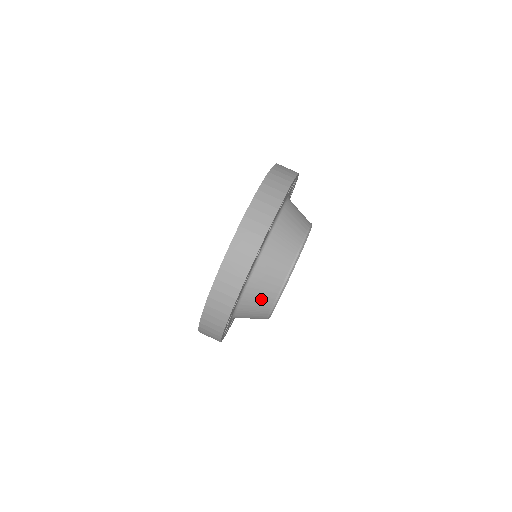
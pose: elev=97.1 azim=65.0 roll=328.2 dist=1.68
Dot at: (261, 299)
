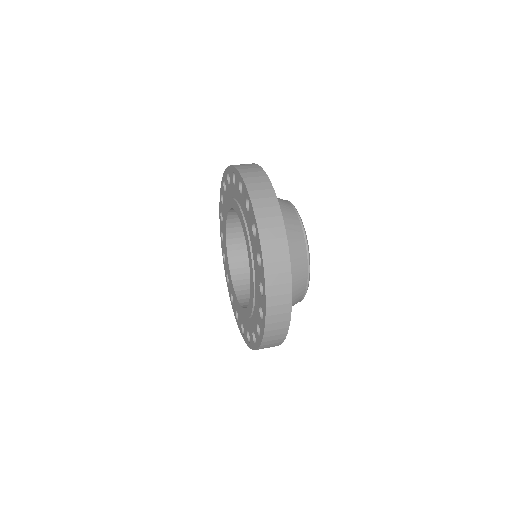
Dot at: occluded
